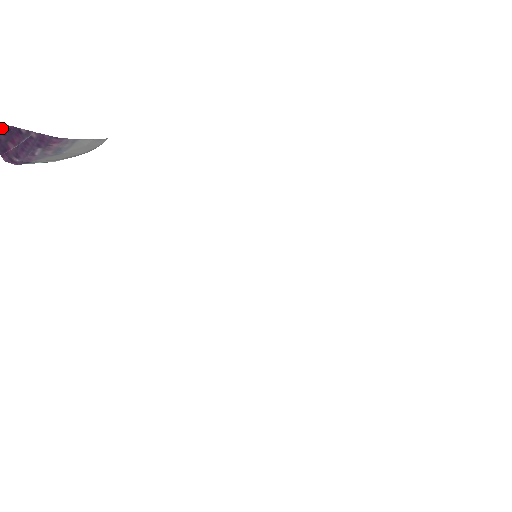
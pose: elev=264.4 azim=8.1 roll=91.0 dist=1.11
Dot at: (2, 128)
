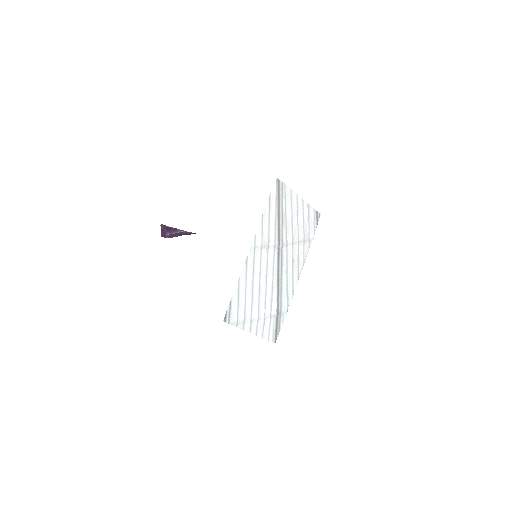
Dot at: (167, 227)
